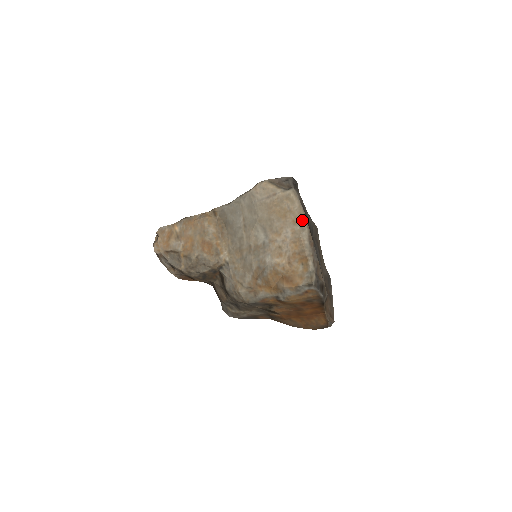
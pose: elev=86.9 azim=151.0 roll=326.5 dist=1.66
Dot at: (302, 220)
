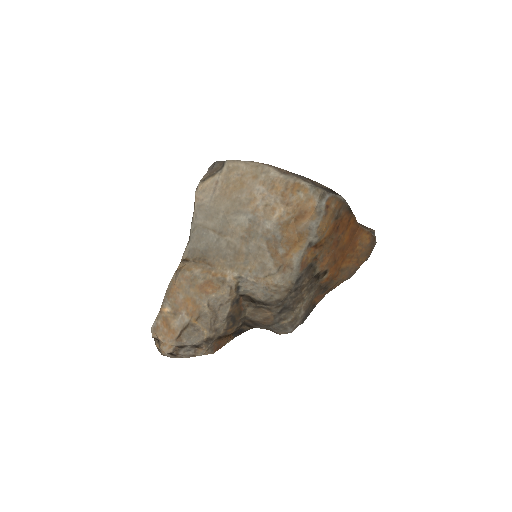
Dot at: (259, 168)
